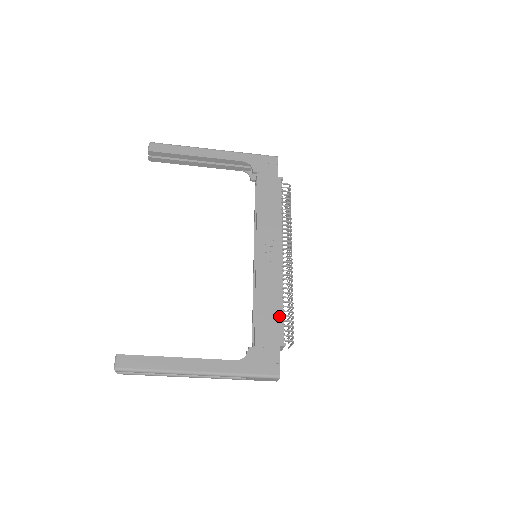
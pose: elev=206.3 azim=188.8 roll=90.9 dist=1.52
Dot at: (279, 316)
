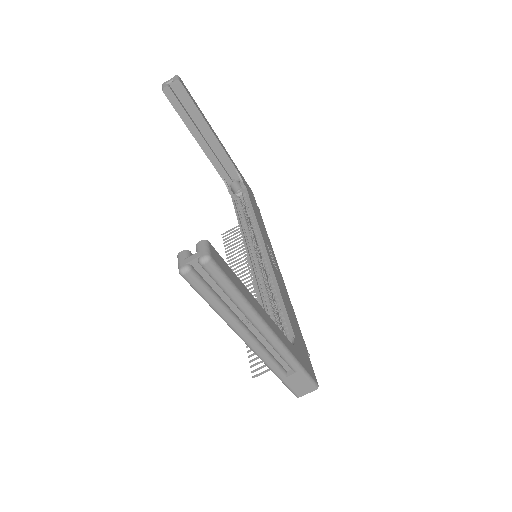
Dot at: (297, 323)
